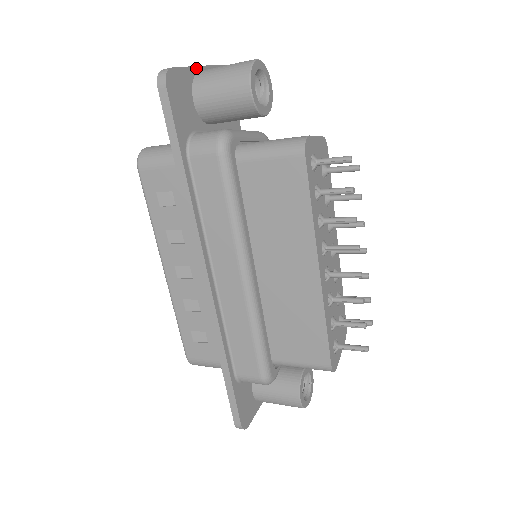
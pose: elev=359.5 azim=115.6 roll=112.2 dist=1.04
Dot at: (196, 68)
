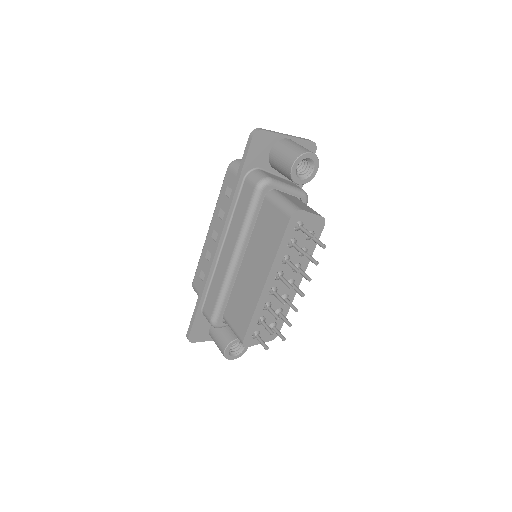
Dot at: (285, 136)
